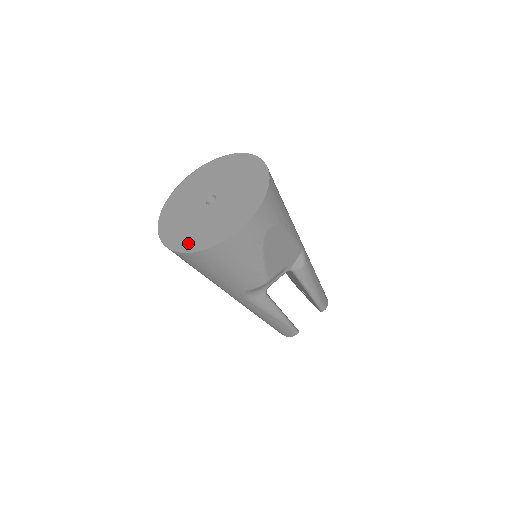
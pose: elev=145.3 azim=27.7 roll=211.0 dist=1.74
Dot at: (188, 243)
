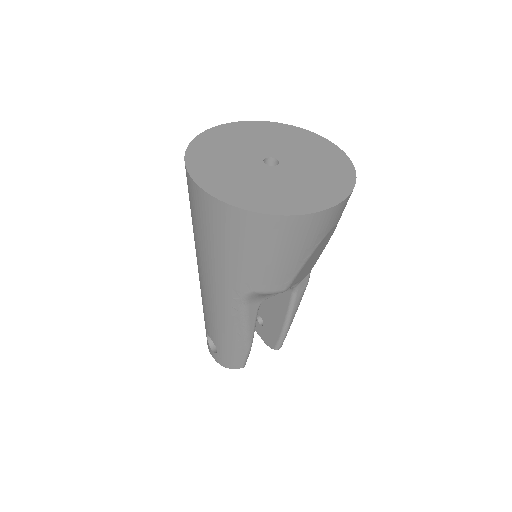
Dot at: (244, 198)
